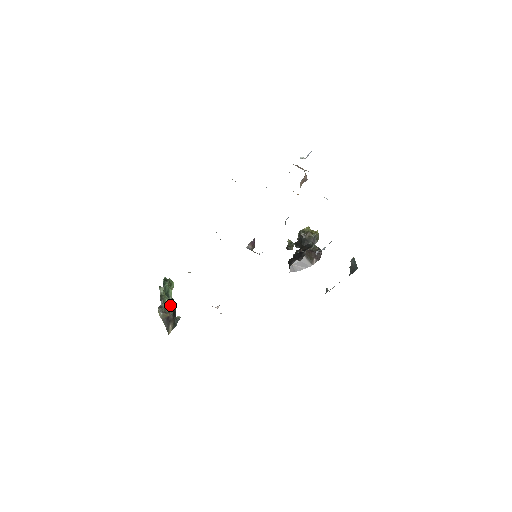
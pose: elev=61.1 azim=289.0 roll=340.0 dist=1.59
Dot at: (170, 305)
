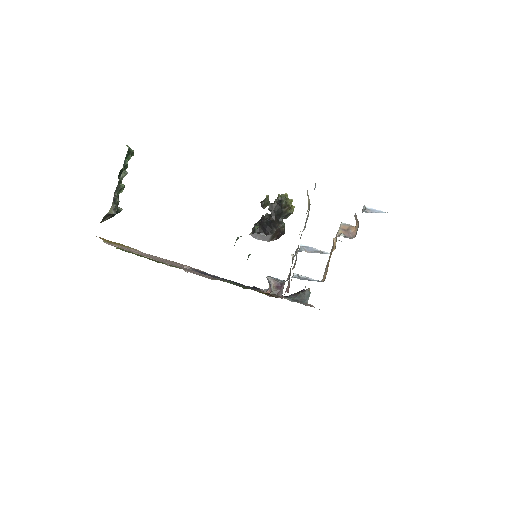
Dot at: occluded
